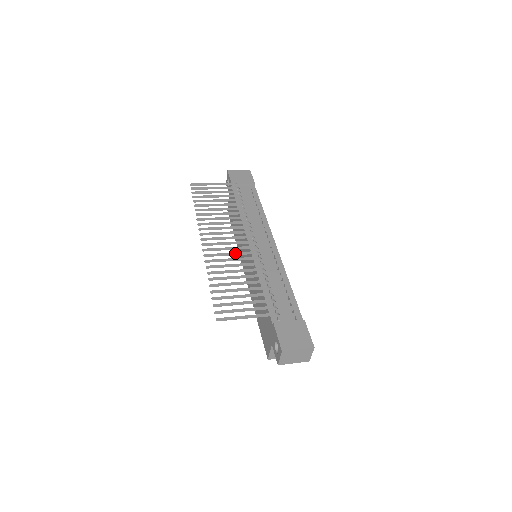
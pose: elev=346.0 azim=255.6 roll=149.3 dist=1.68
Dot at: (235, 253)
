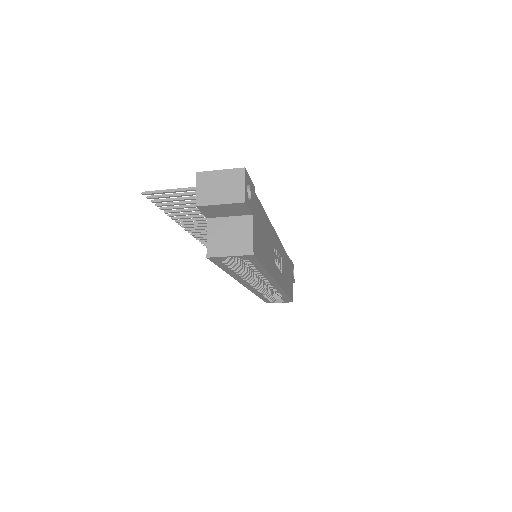
Dot at: occluded
